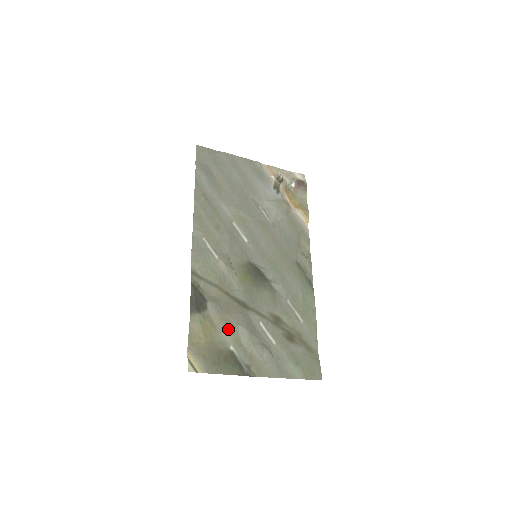
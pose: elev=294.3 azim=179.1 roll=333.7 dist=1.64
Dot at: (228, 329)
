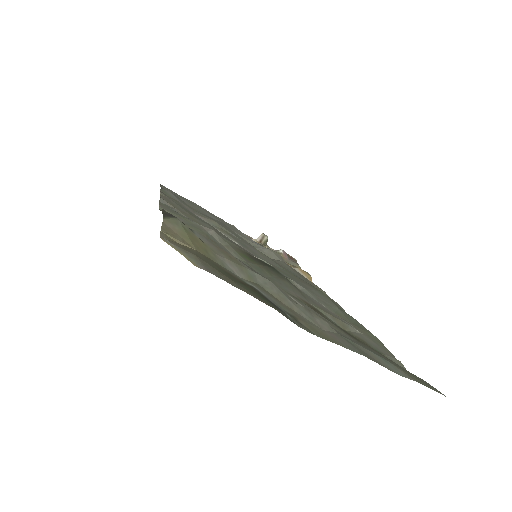
Dot at: (236, 265)
